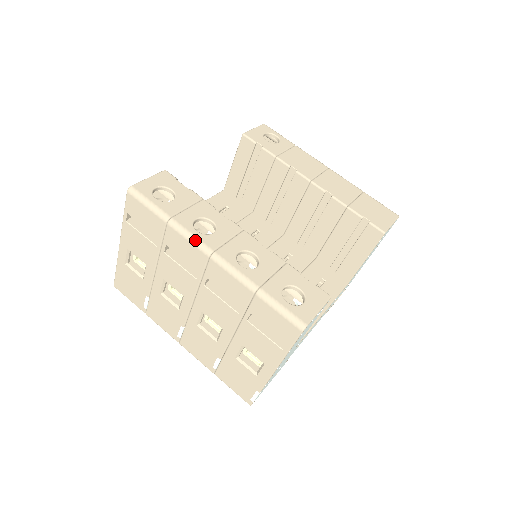
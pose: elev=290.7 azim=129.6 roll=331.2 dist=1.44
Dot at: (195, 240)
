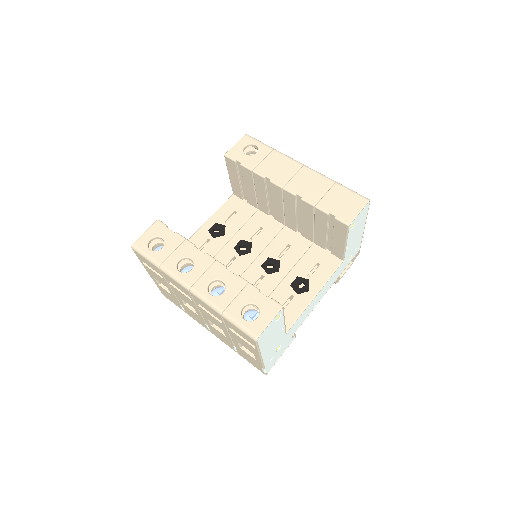
Dot at: (177, 280)
